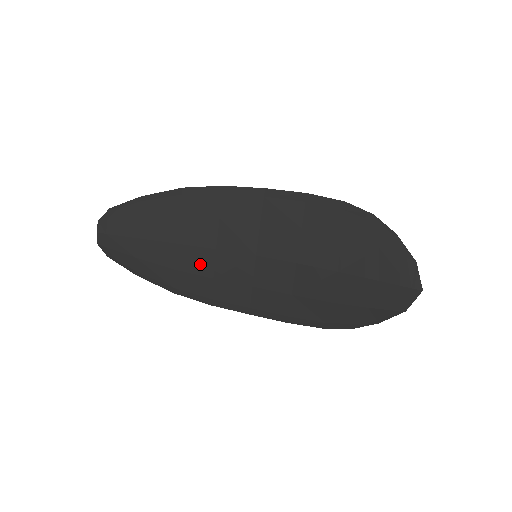
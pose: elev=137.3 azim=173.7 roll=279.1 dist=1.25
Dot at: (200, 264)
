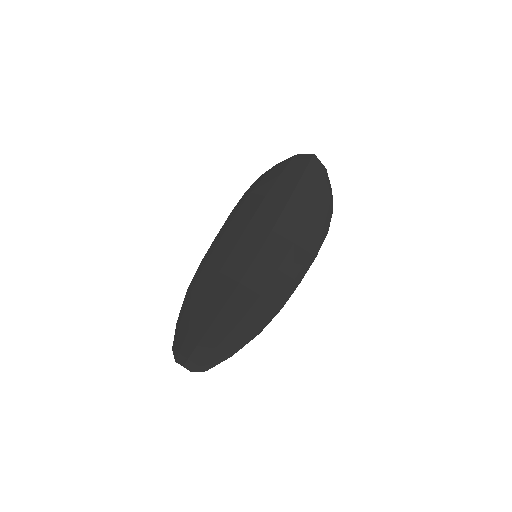
Dot at: (245, 300)
